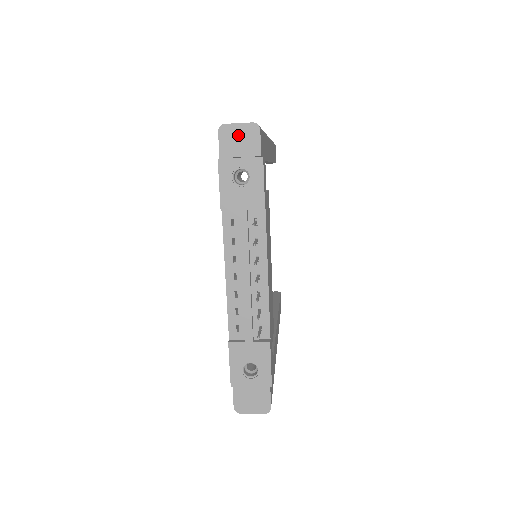
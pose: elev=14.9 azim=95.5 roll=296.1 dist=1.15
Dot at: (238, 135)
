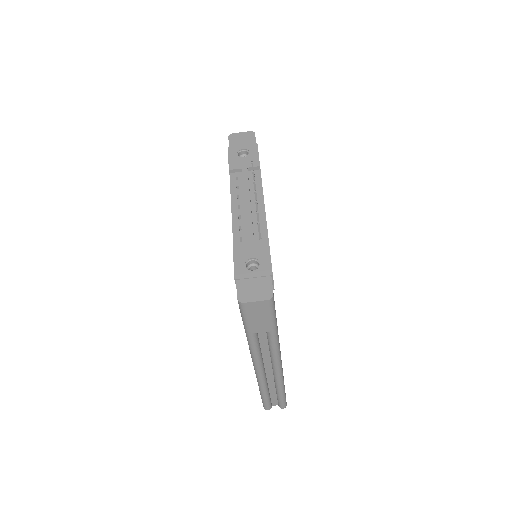
Dot at: (241, 137)
